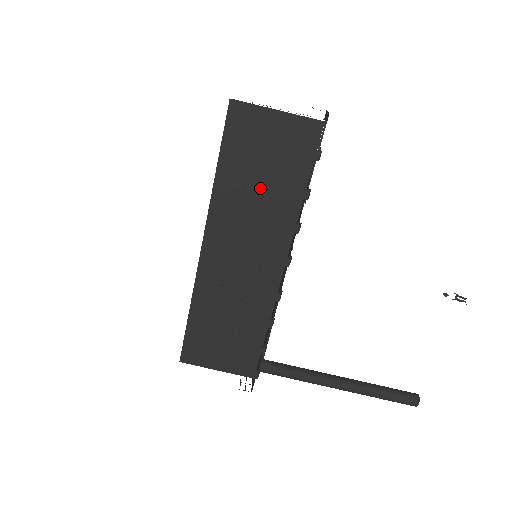
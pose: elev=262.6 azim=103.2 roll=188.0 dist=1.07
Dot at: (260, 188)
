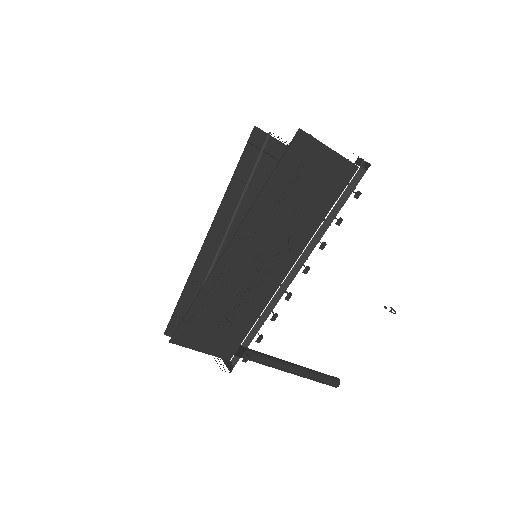
Dot at: (295, 205)
